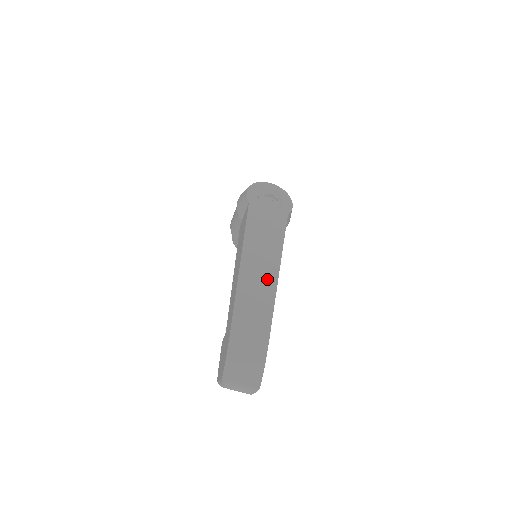
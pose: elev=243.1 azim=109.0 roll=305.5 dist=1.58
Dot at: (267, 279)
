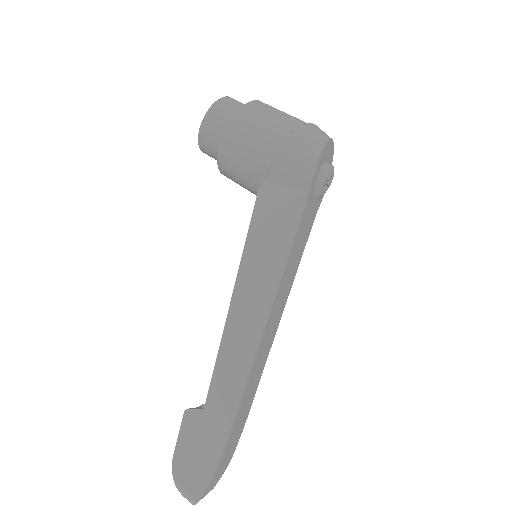
Dot at: (271, 339)
